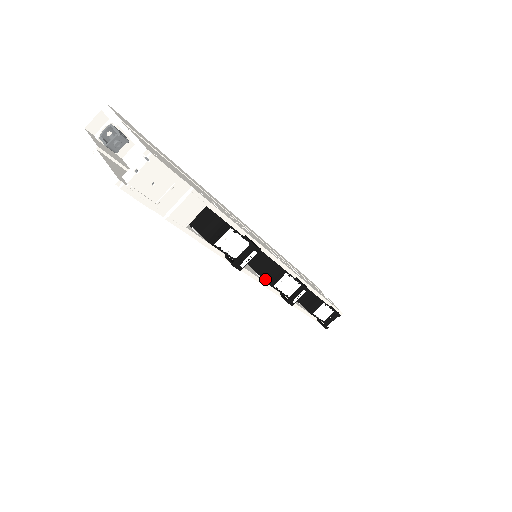
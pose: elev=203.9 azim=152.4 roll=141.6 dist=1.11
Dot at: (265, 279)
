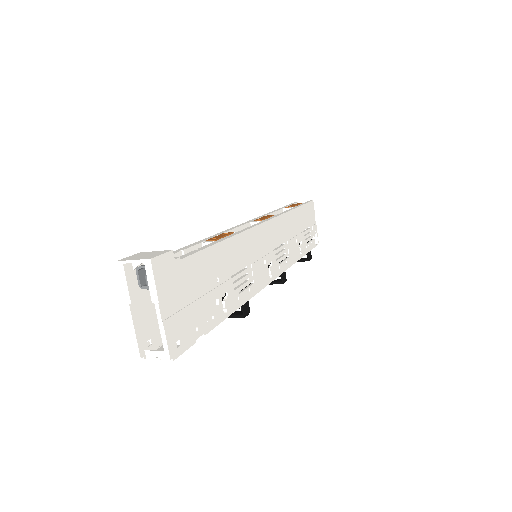
Dot at: occluded
